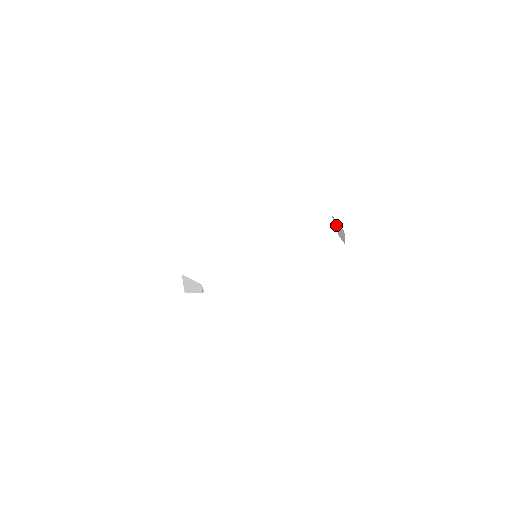
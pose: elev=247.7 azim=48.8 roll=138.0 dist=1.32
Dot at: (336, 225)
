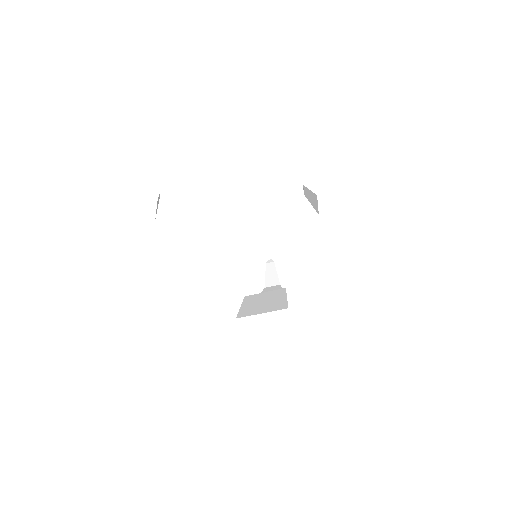
Dot at: (312, 195)
